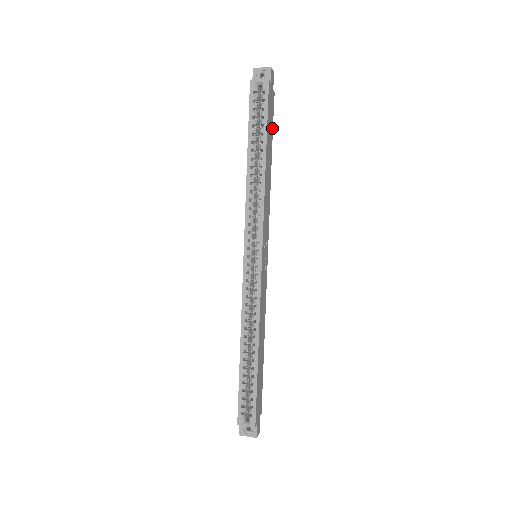
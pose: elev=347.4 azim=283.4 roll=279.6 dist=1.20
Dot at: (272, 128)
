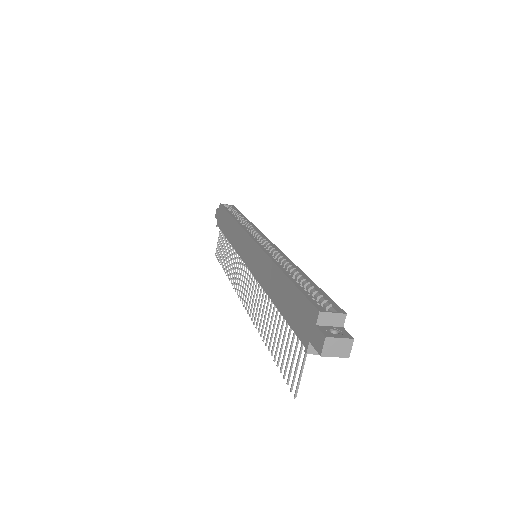
Dot at: occluded
